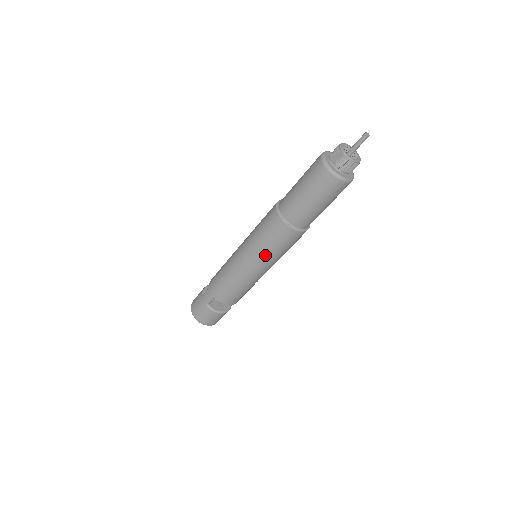
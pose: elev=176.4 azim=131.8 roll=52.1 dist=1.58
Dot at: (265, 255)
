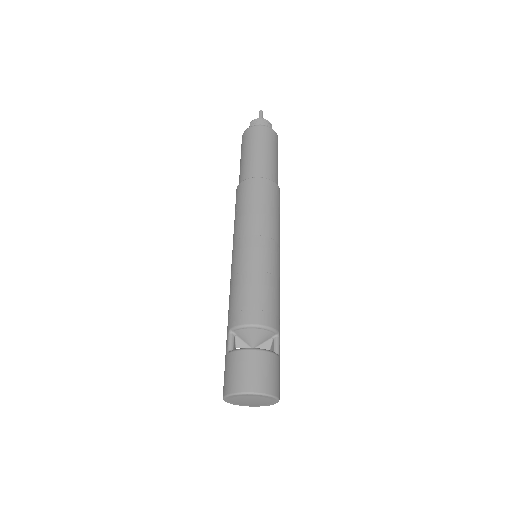
Dot at: (244, 221)
